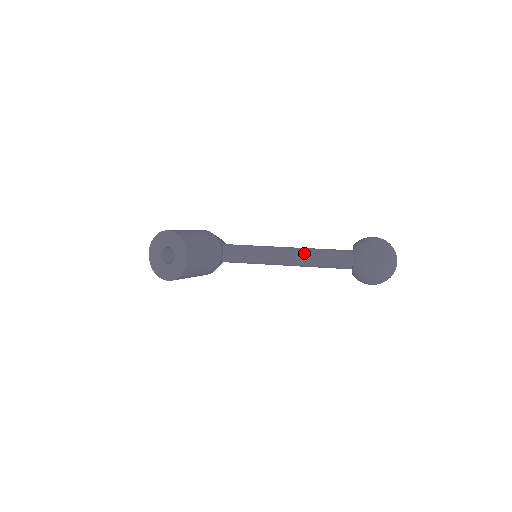
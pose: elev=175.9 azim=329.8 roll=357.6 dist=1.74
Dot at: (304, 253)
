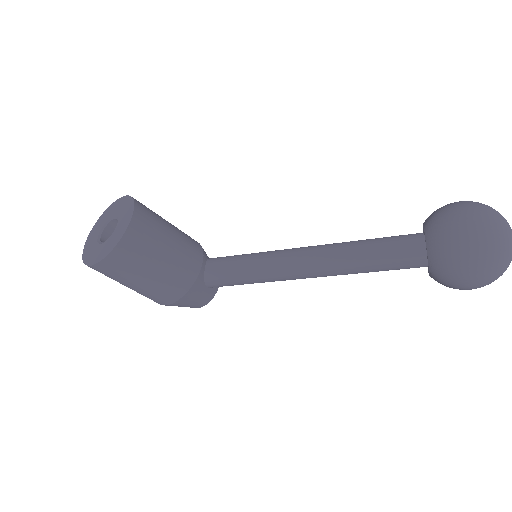
Dot at: (336, 244)
